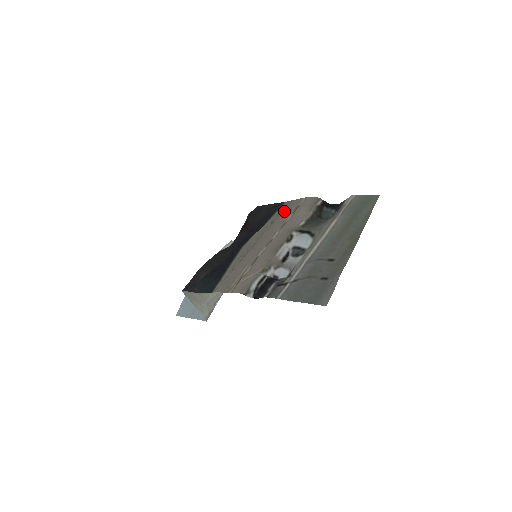
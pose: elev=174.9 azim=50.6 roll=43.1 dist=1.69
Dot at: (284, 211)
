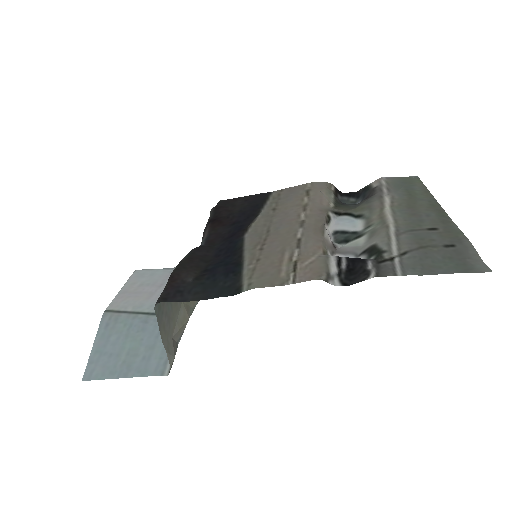
Dot at: (285, 197)
